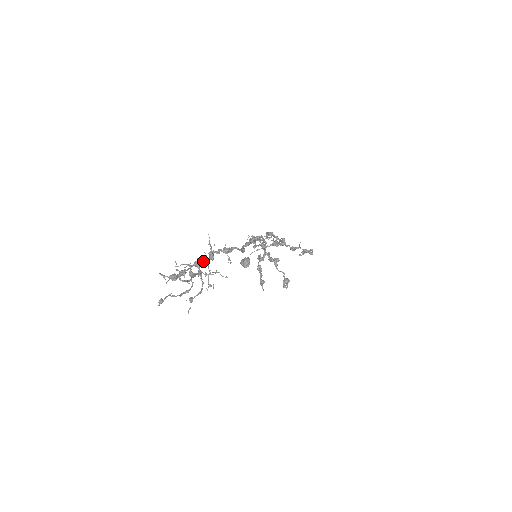
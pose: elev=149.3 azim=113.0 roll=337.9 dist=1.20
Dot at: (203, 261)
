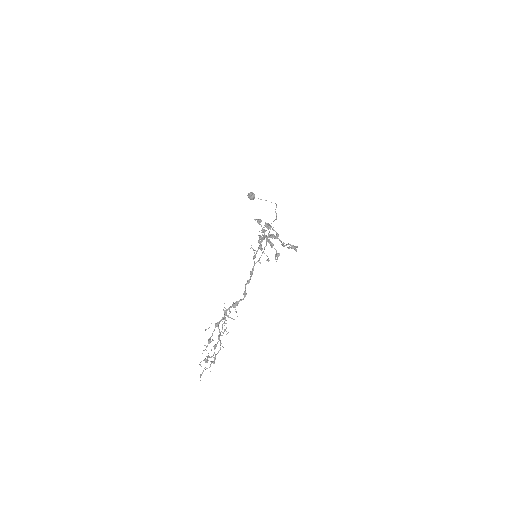
Dot at: (221, 320)
